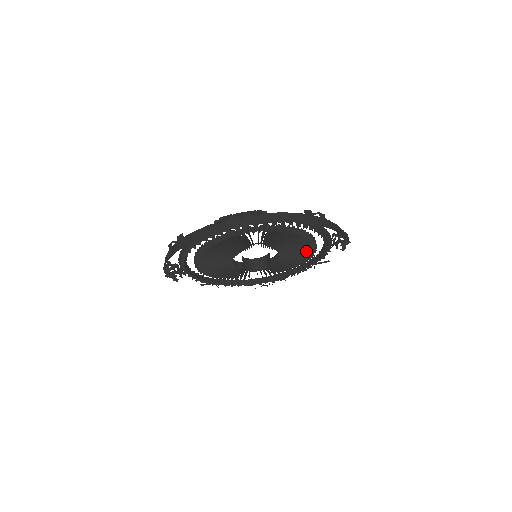
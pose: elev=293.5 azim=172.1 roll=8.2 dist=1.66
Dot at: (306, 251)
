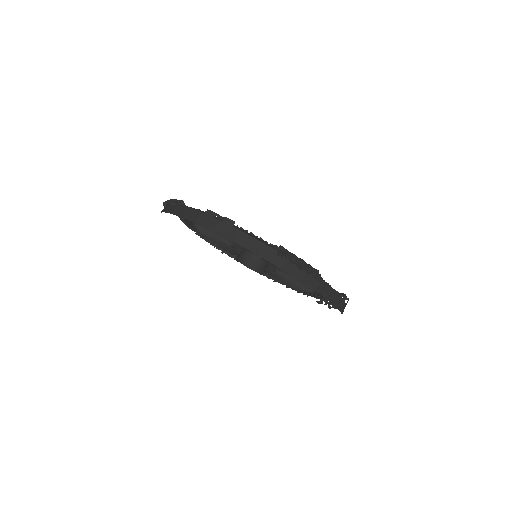
Dot at: (294, 284)
